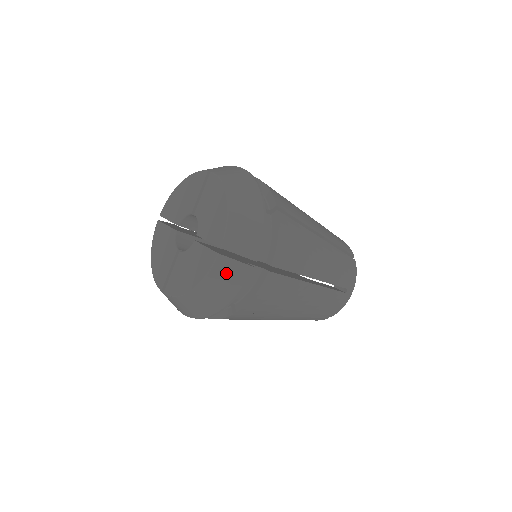
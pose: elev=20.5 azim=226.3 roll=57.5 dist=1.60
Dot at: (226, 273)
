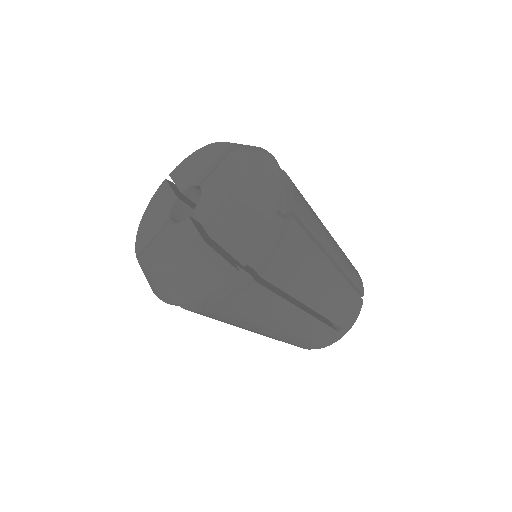
Dot at: (206, 266)
